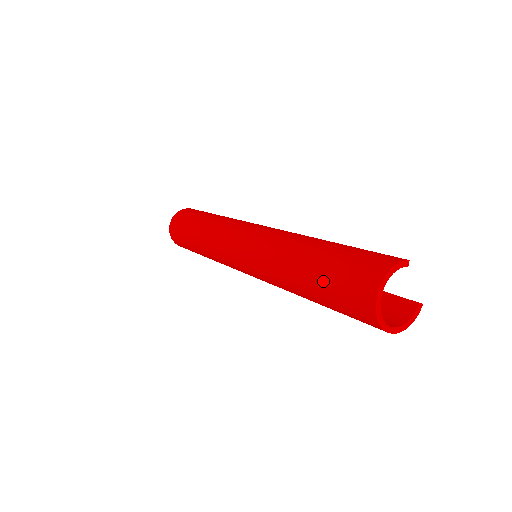
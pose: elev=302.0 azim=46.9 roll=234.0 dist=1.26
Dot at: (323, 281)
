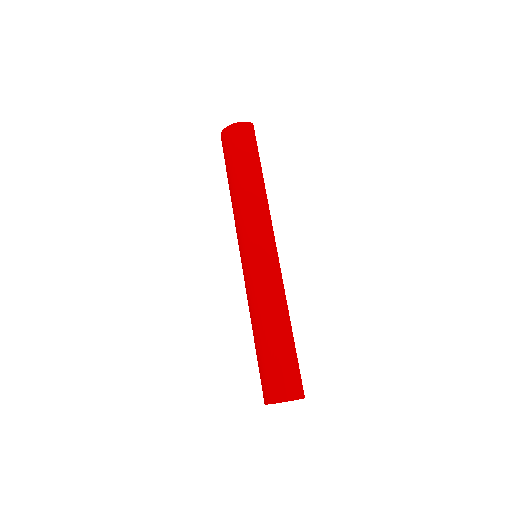
Dot at: (262, 356)
